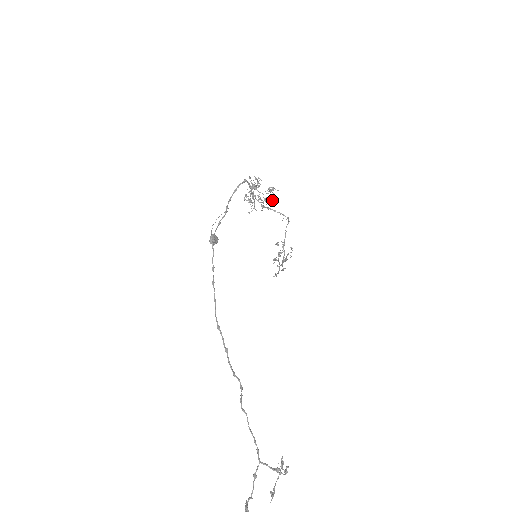
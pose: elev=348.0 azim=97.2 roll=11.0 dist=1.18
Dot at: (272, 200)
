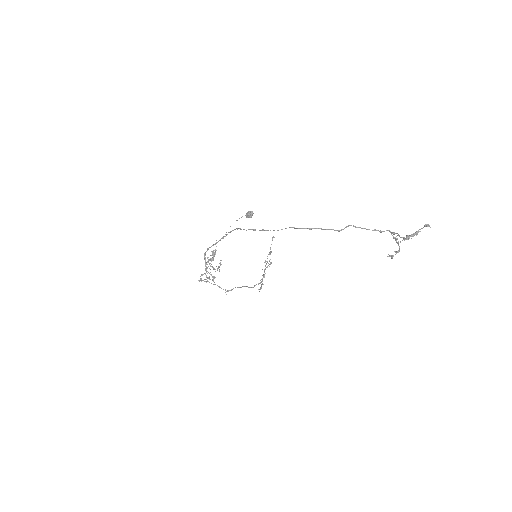
Dot at: occluded
